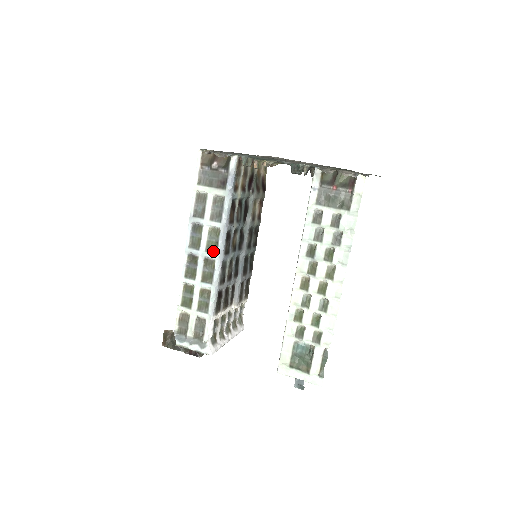
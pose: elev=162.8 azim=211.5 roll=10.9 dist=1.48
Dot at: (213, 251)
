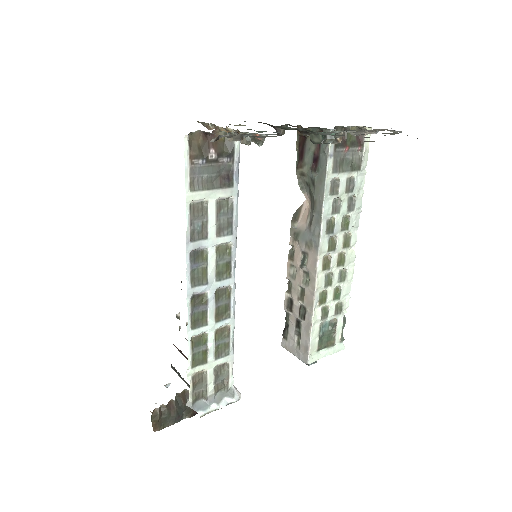
Dot at: (226, 276)
